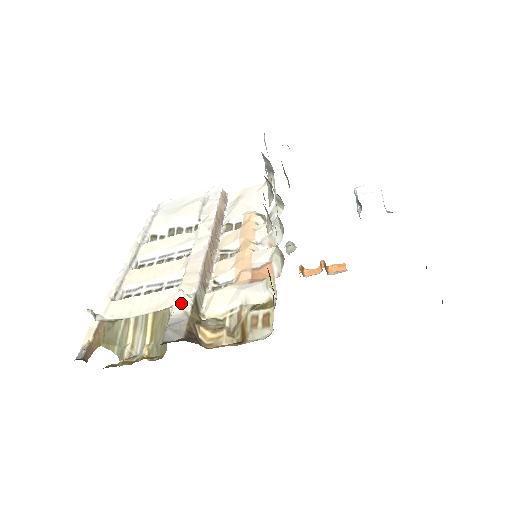
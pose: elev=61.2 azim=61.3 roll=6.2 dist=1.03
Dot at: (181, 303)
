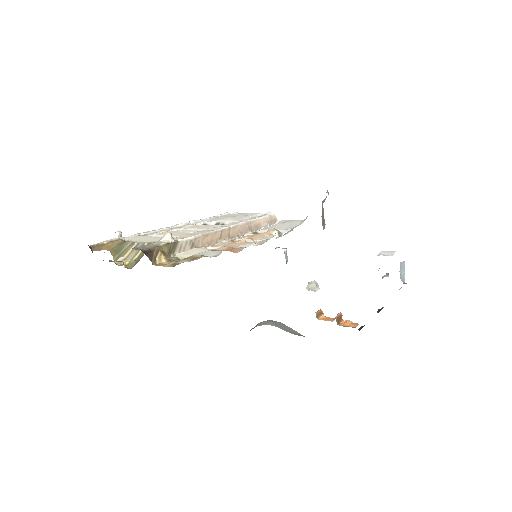
Dot at: (164, 240)
